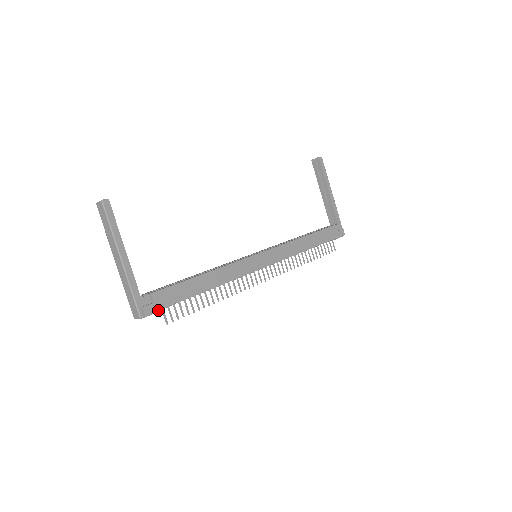
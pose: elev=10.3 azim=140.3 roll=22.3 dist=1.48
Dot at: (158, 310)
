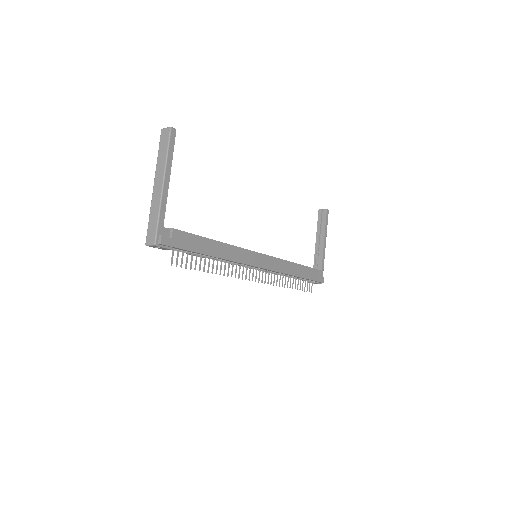
Dot at: (171, 247)
